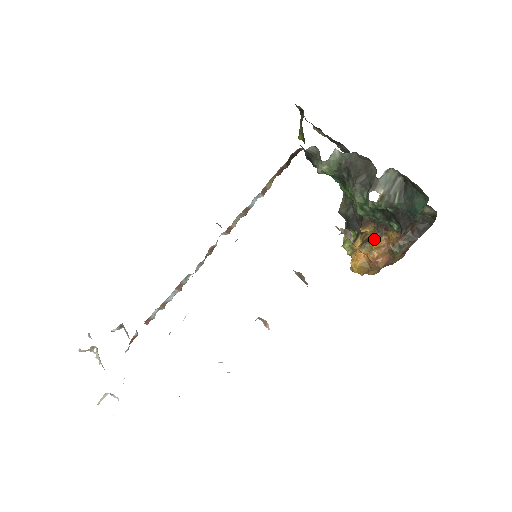
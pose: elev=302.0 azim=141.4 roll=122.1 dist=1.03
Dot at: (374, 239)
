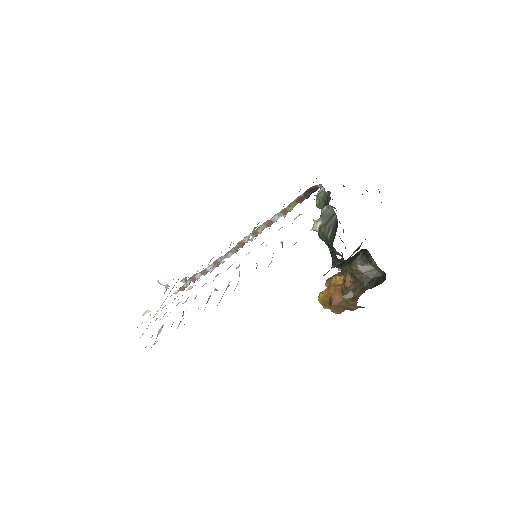
Dot at: (335, 276)
